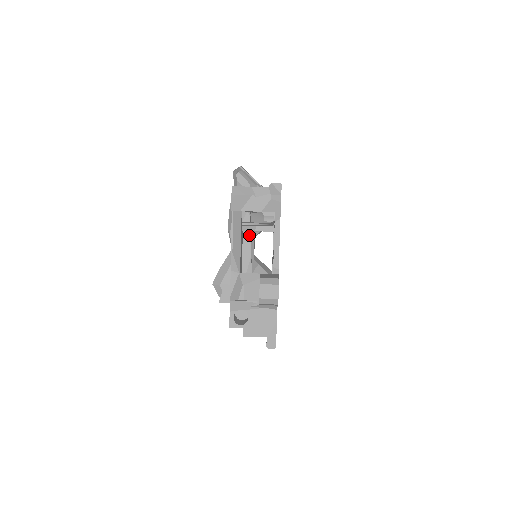
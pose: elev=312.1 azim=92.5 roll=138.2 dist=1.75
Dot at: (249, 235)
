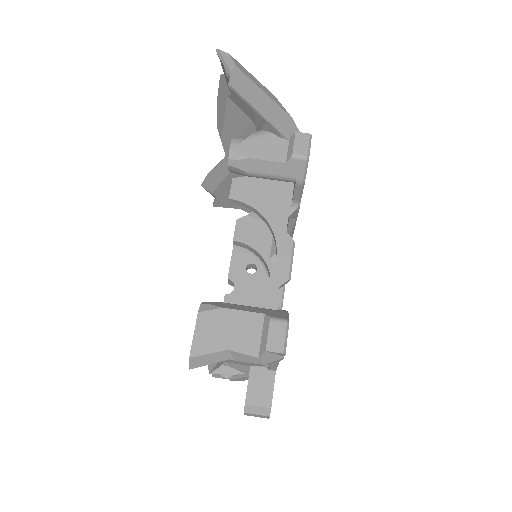
Dot at: occluded
